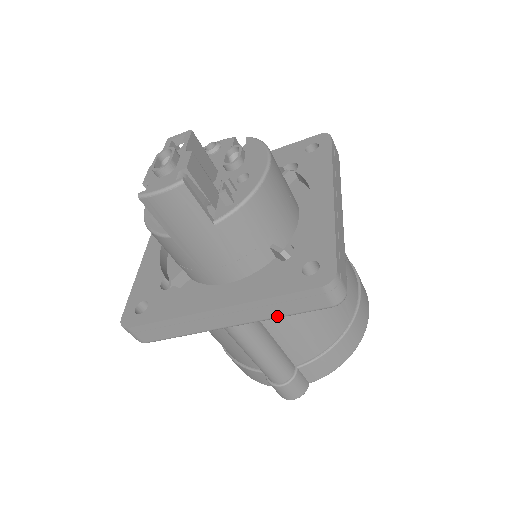
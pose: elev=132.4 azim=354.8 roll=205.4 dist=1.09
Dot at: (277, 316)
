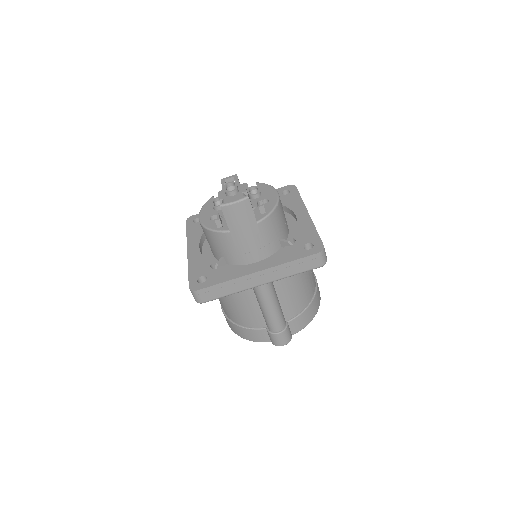
Dot at: (290, 275)
